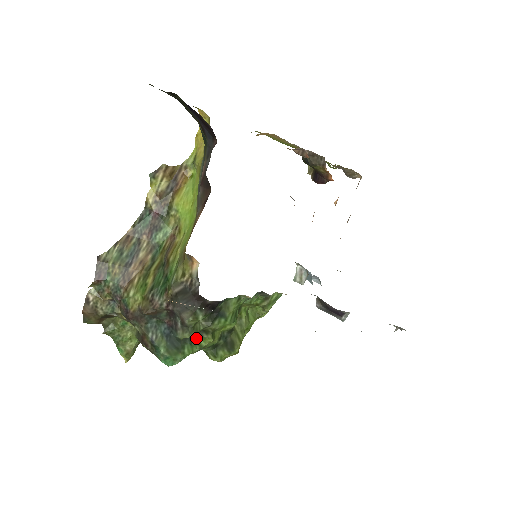
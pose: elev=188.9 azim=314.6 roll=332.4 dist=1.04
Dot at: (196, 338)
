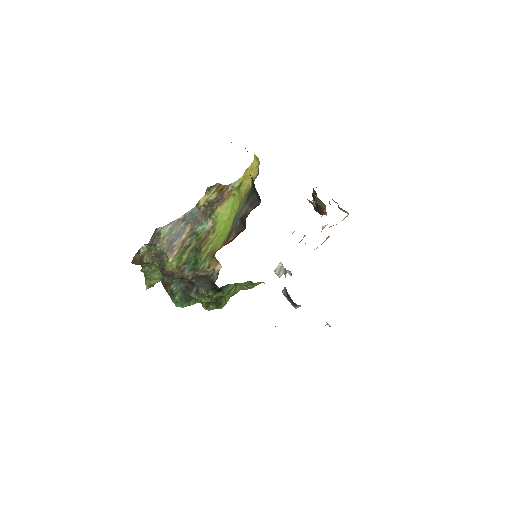
Dot at: occluded
